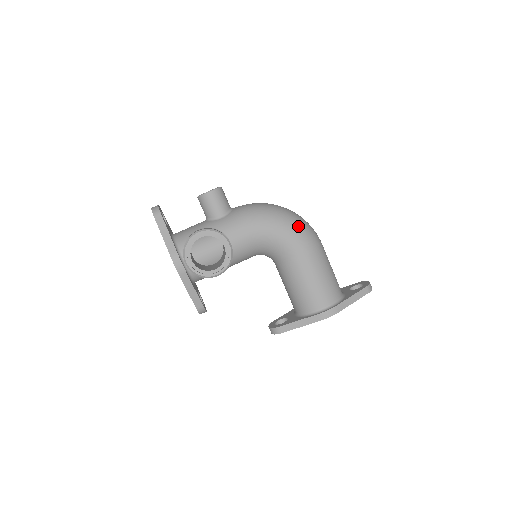
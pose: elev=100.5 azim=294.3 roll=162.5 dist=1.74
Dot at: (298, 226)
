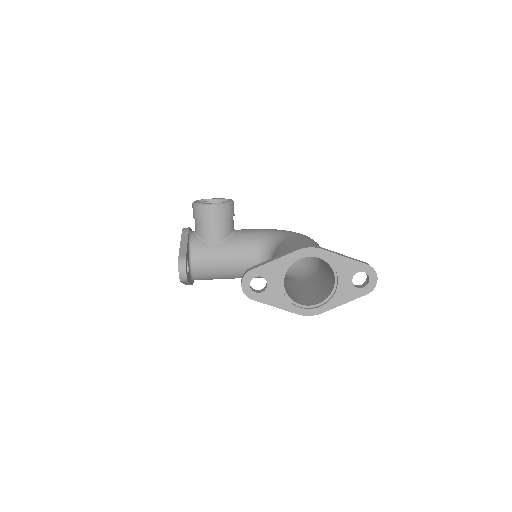
Dot at: occluded
